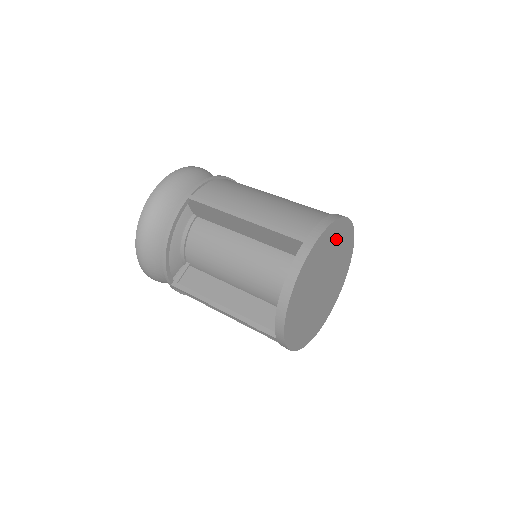
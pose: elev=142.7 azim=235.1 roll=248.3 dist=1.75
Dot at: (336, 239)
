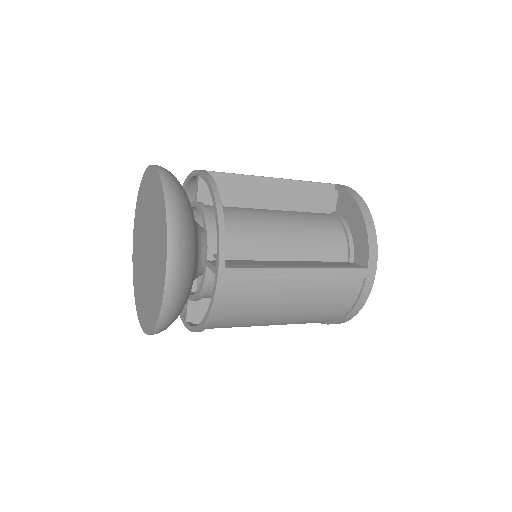
Dot at: occluded
